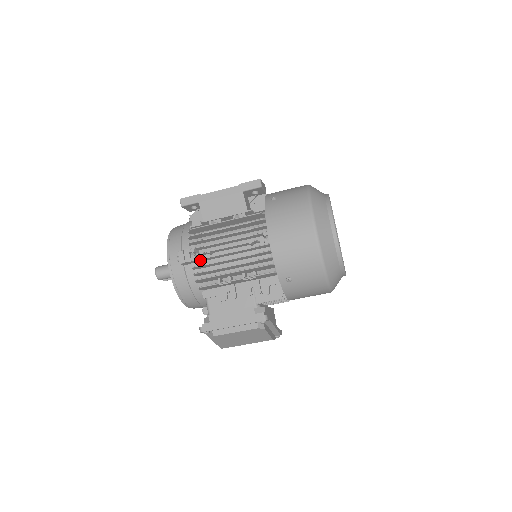
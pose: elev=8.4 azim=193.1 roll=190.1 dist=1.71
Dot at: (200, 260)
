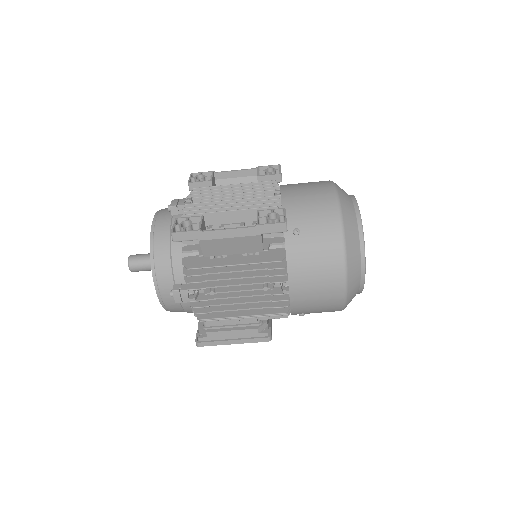
Dot at: (200, 298)
